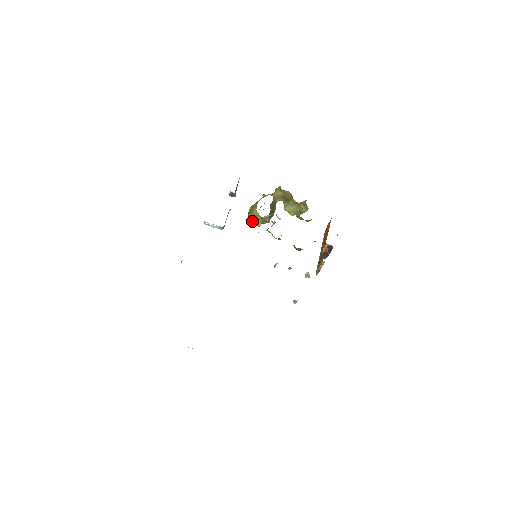
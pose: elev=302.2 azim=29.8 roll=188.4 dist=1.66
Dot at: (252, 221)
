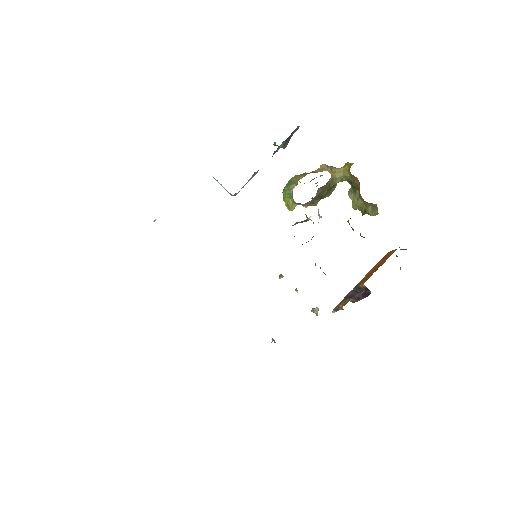
Dot at: (283, 199)
